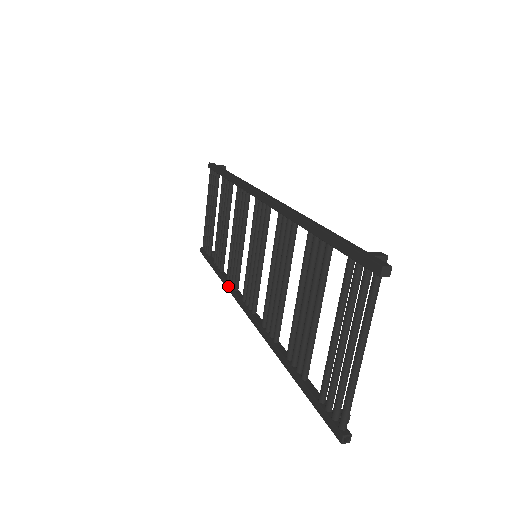
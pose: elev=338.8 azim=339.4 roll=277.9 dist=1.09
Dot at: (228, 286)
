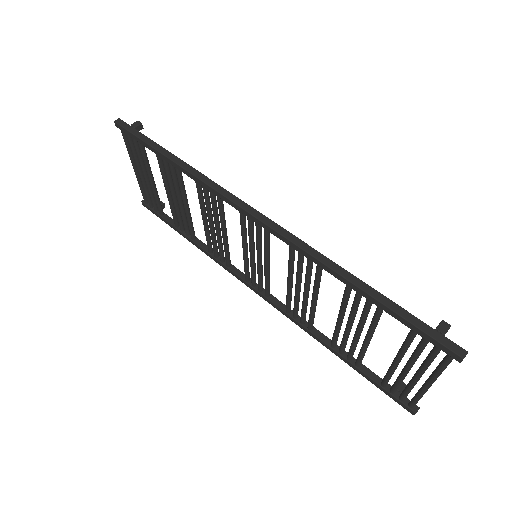
Dot at: (216, 261)
